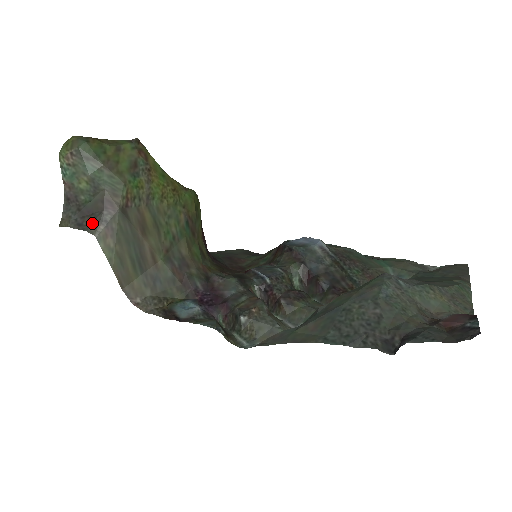
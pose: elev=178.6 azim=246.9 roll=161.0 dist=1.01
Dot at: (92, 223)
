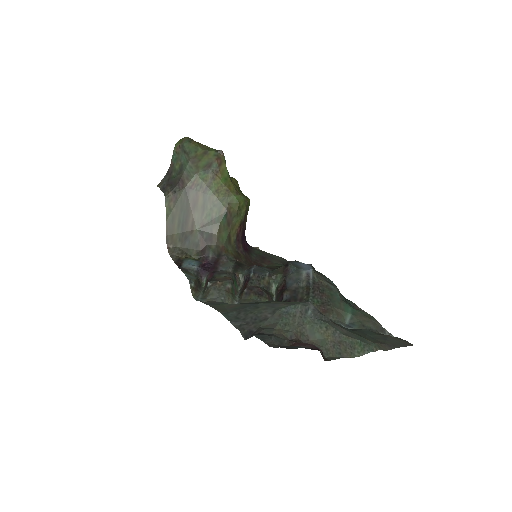
Dot at: (168, 190)
